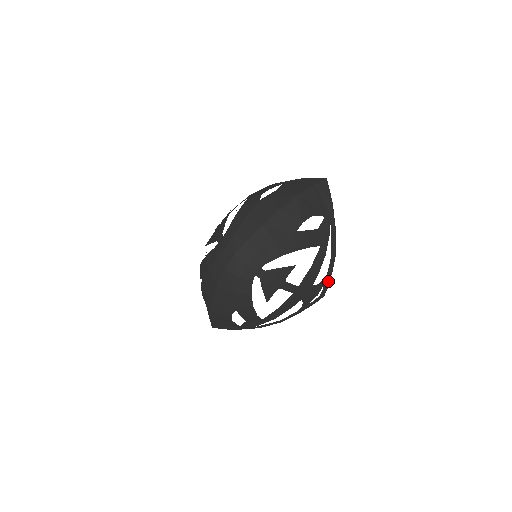
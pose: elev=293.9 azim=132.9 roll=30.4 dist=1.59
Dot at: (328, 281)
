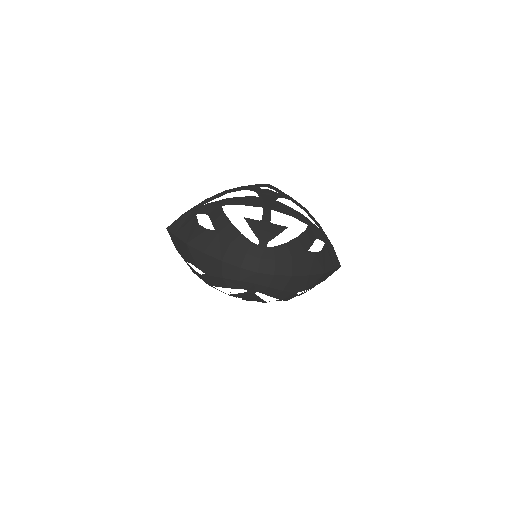
Dot at: occluded
